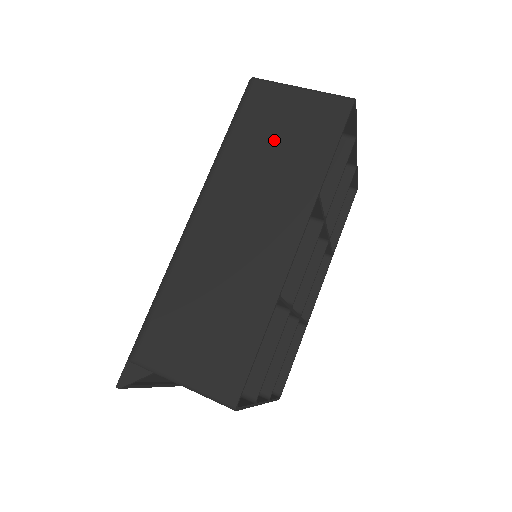
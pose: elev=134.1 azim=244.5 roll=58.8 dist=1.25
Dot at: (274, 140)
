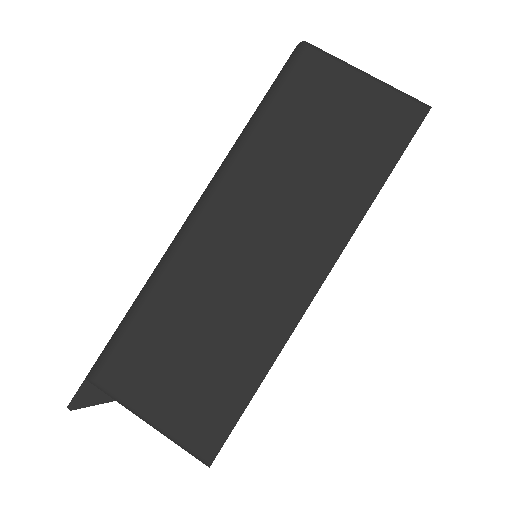
Dot at: (317, 138)
